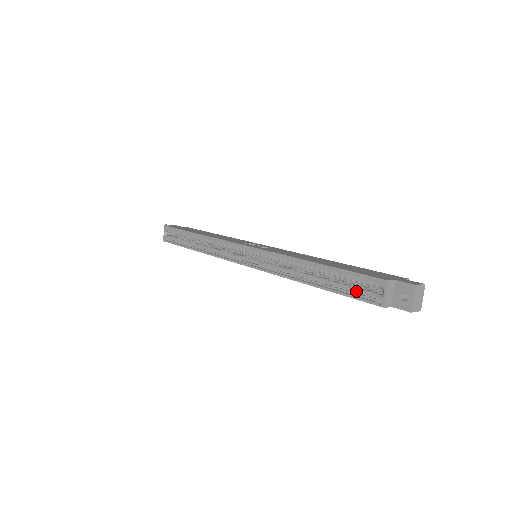
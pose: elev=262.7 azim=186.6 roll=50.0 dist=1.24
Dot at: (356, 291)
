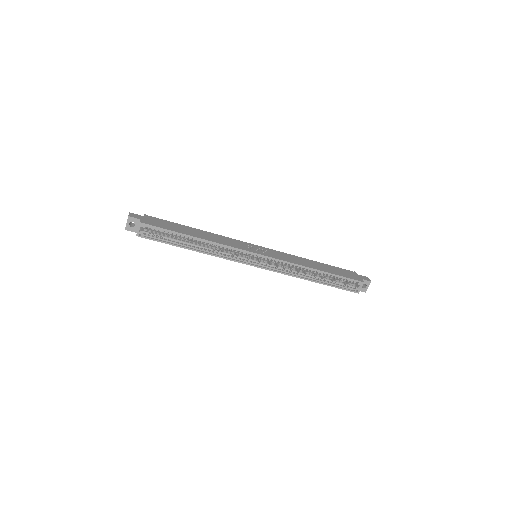
Dot at: (343, 285)
